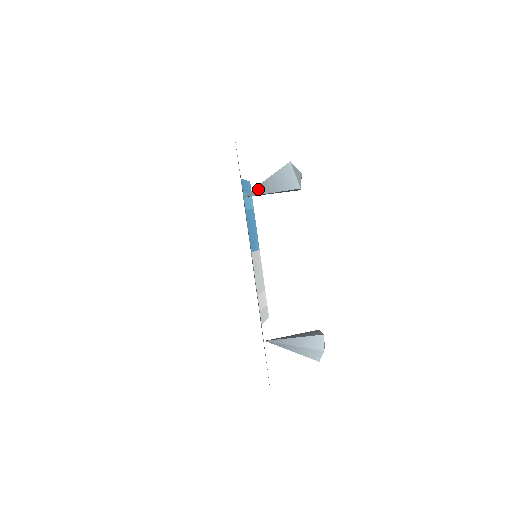
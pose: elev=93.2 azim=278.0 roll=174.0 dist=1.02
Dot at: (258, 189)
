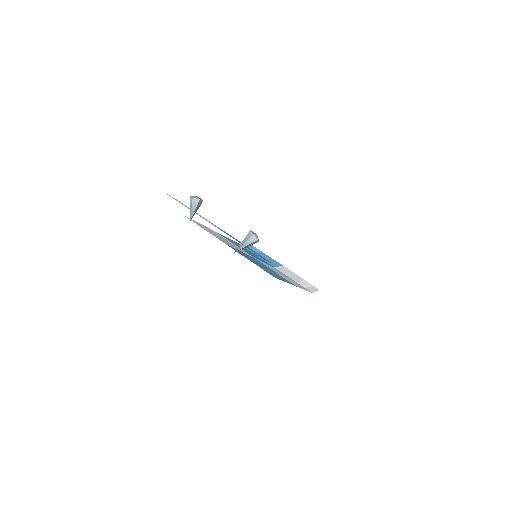
Dot at: (190, 214)
